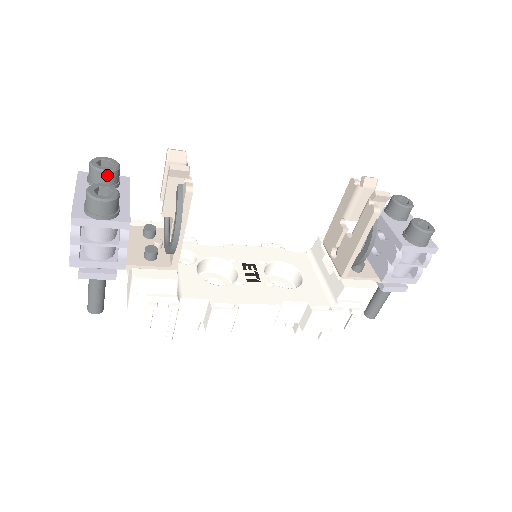
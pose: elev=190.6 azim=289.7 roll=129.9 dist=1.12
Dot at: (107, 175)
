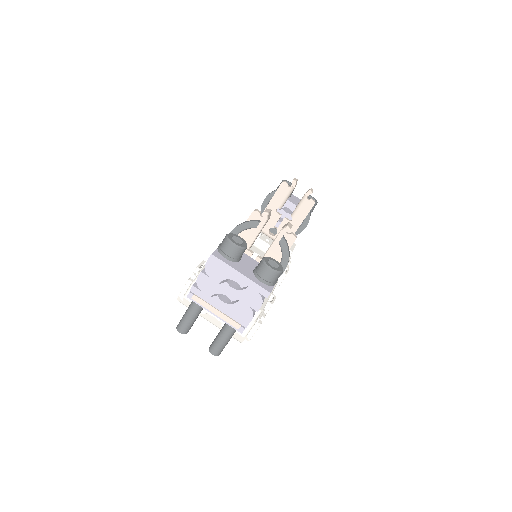
Dot at: occluded
